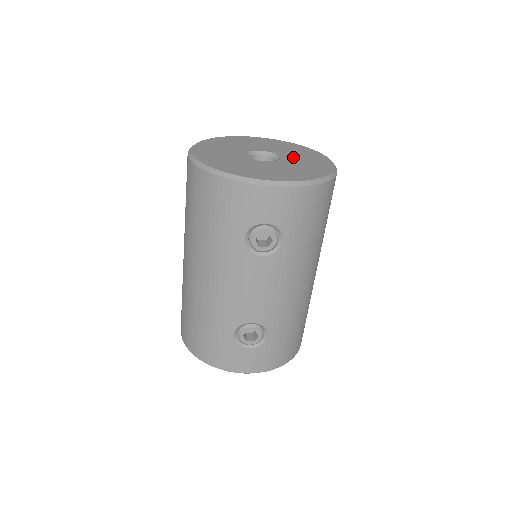
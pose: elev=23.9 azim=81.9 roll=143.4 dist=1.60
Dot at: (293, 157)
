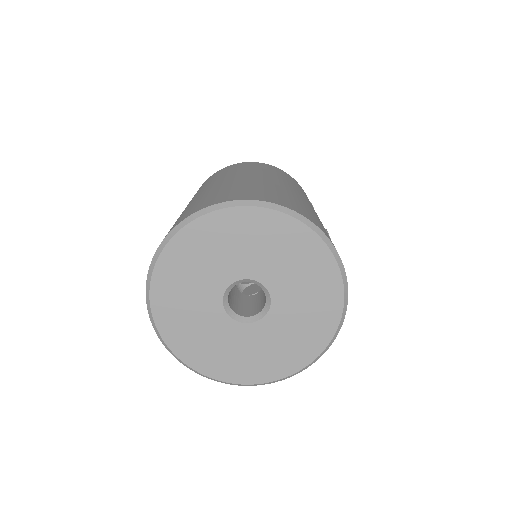
Dot at: occluded
